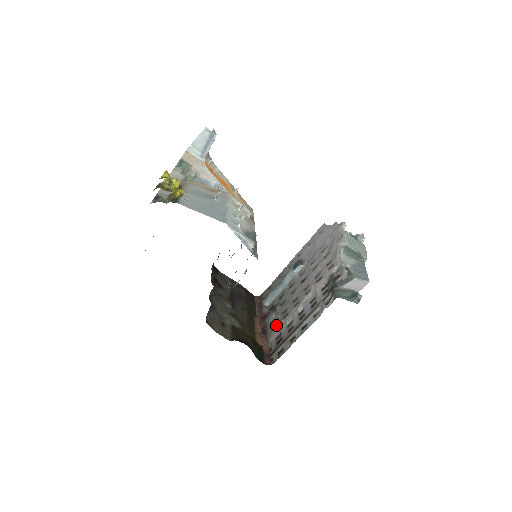
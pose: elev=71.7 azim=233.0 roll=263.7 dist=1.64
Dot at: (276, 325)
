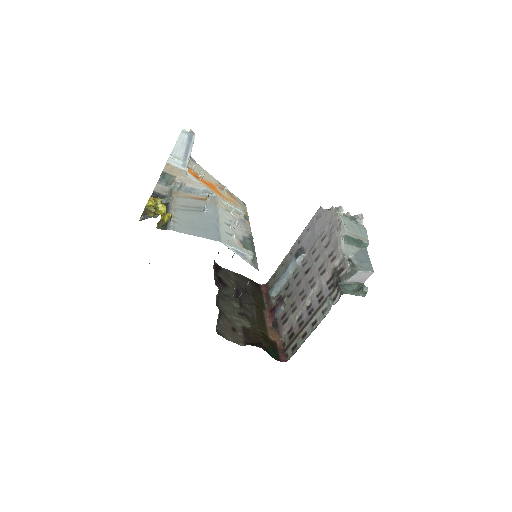
Dot at: (286, 319)
